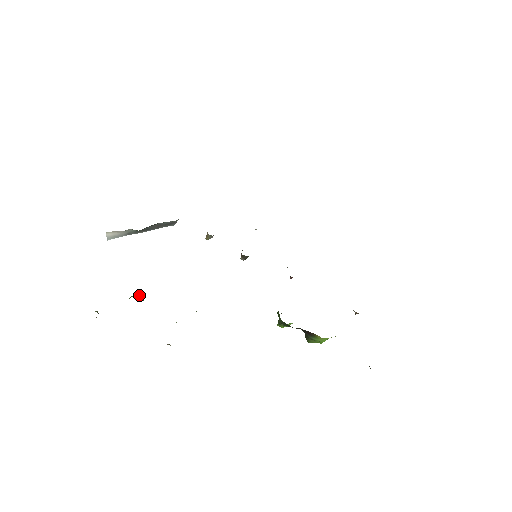
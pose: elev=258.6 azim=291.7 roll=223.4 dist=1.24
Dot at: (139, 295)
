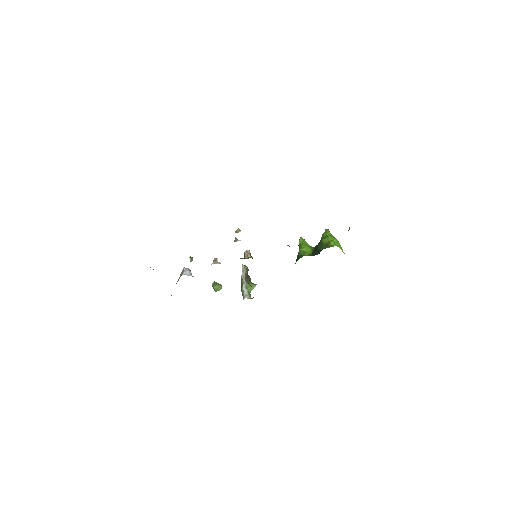
Dot at: (215, 285)
